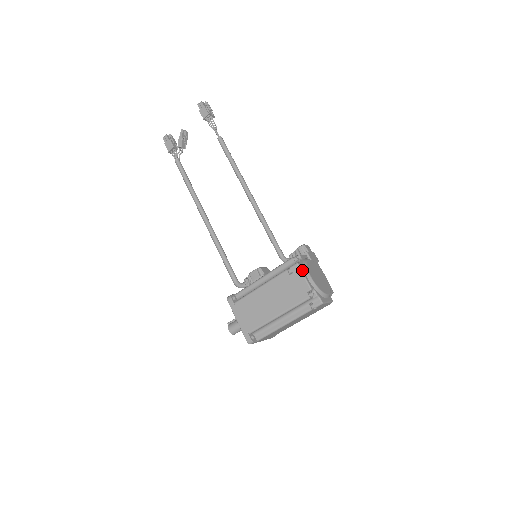
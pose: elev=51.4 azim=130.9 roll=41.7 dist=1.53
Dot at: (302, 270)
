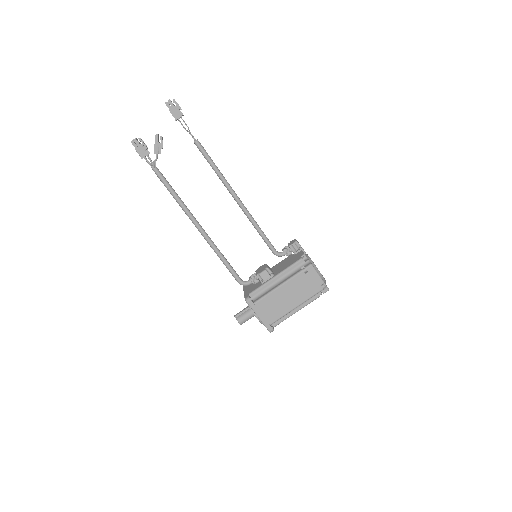
Dot at: (315, 269)
